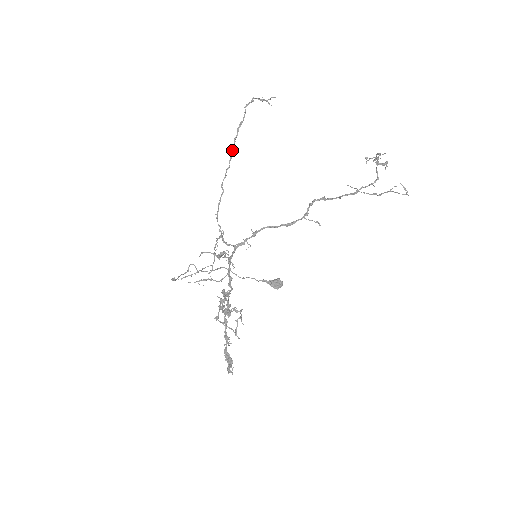
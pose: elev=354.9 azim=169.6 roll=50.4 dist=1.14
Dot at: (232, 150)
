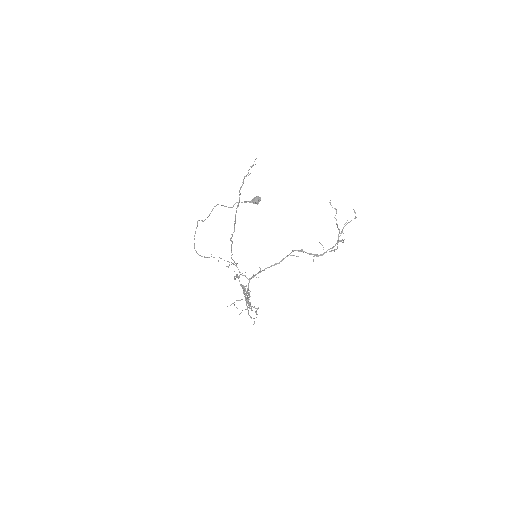
Dot at: (235, 222)
